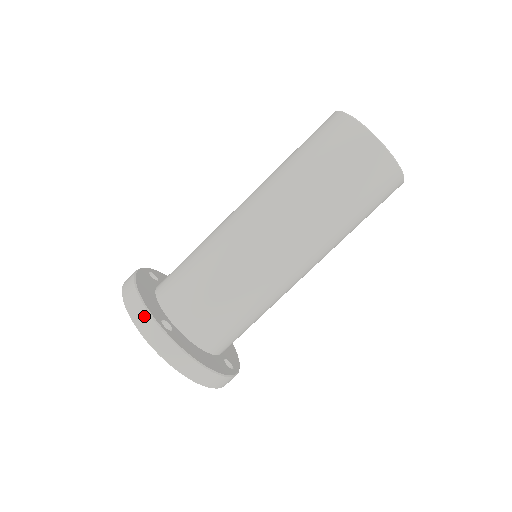
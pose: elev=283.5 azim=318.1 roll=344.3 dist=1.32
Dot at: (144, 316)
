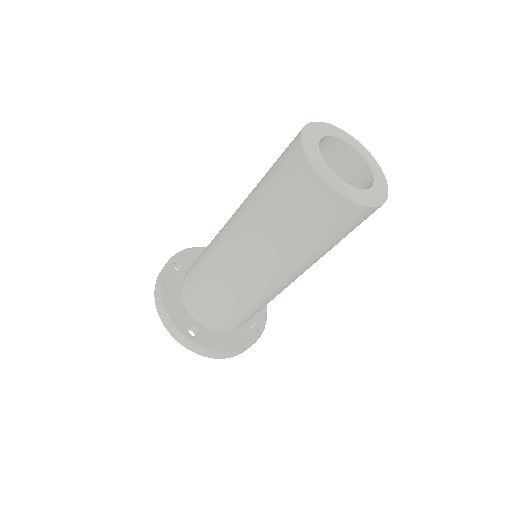
Dot at: (174, 330)
